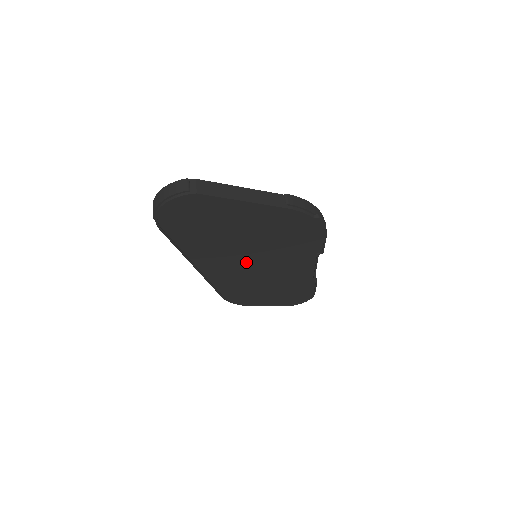
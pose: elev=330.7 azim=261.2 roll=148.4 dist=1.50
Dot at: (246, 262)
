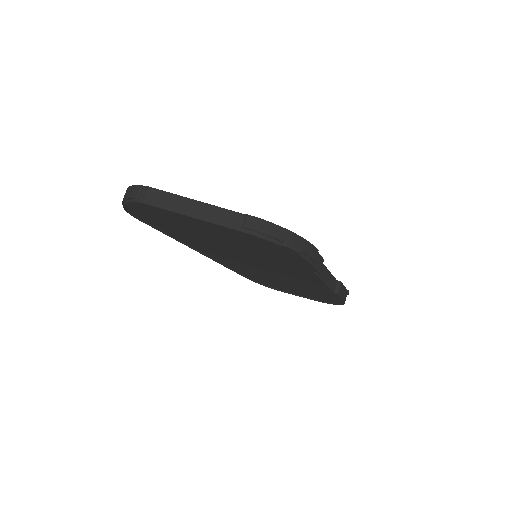
Dot at: (244, 260)
